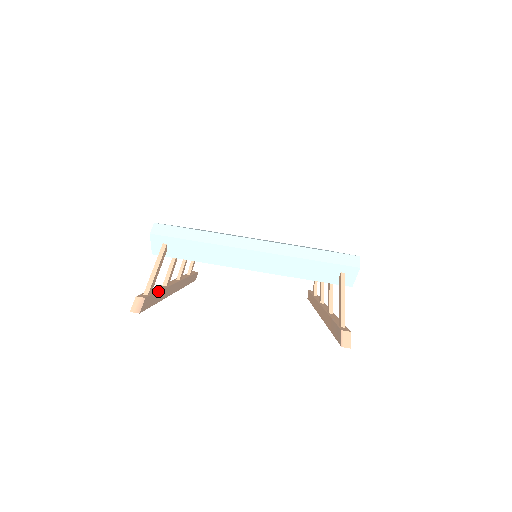
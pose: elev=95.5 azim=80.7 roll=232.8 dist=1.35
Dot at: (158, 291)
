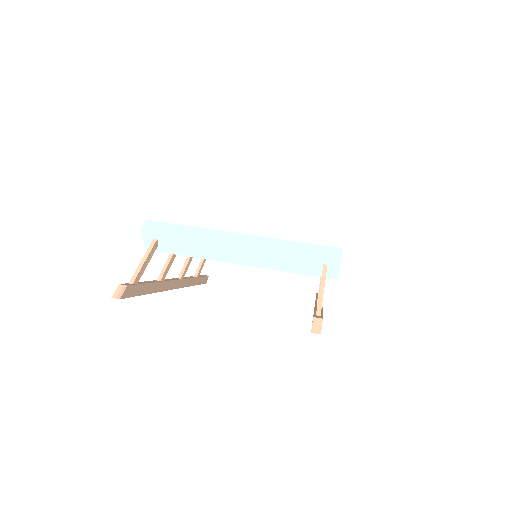
Dot at: (147, 283)
